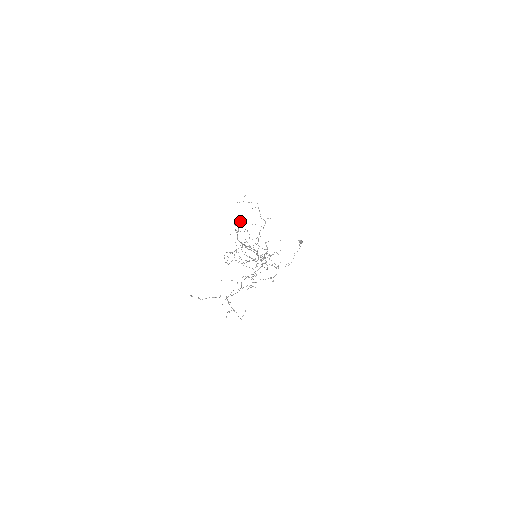
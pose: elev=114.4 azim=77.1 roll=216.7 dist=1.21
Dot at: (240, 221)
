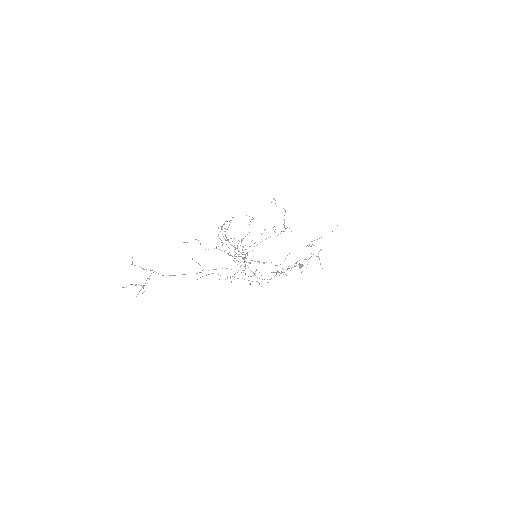
Dot at: occluded
